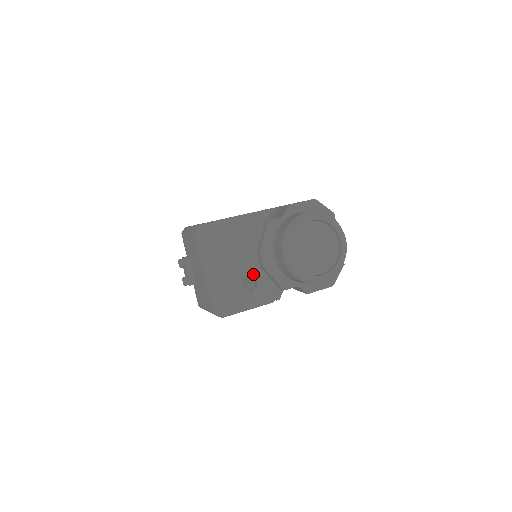
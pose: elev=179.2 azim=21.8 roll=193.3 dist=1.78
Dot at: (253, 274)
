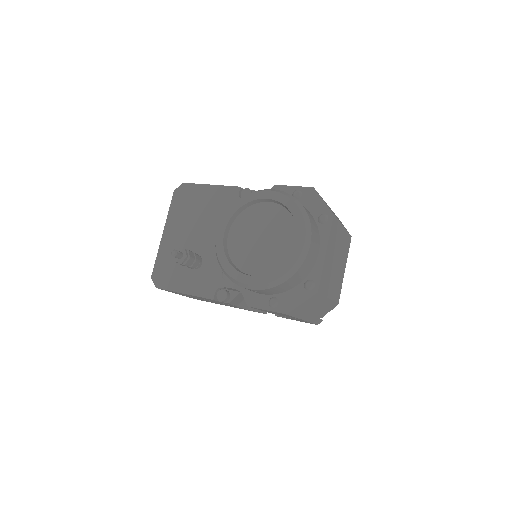
Dot at: (207, 256)
